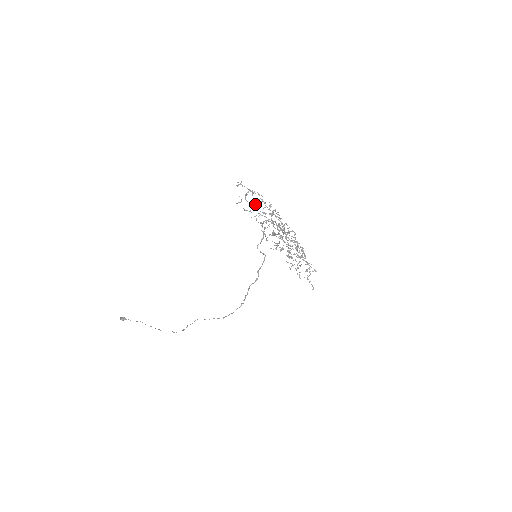
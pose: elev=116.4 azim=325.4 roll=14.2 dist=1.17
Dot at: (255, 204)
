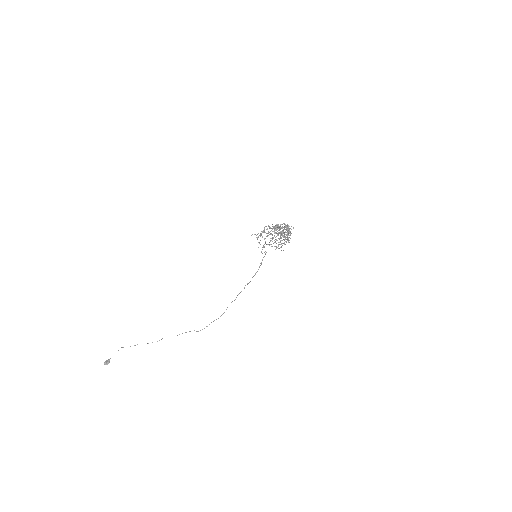
Dot at: (267, 236)
